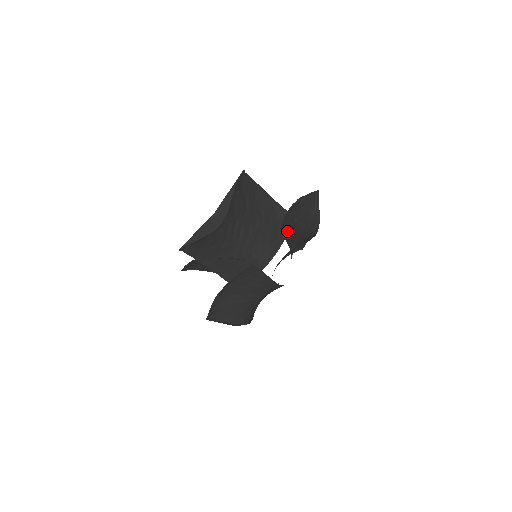
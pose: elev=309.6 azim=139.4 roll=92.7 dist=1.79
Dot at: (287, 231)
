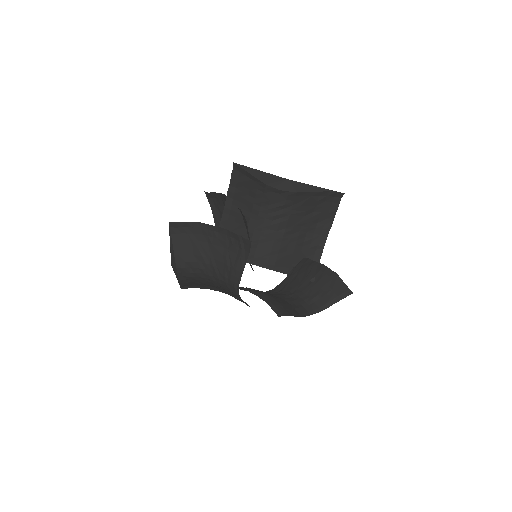
Dot at: (300, 271)
